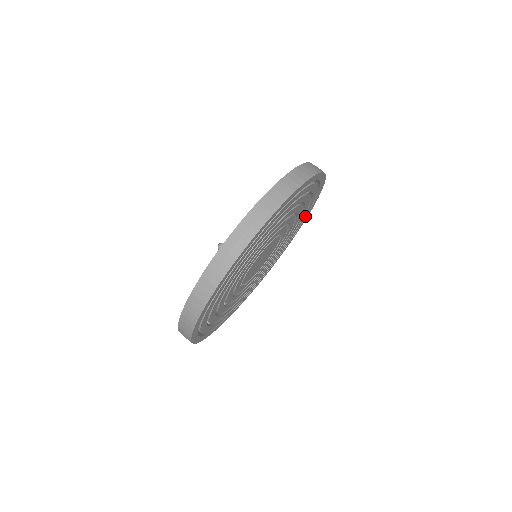
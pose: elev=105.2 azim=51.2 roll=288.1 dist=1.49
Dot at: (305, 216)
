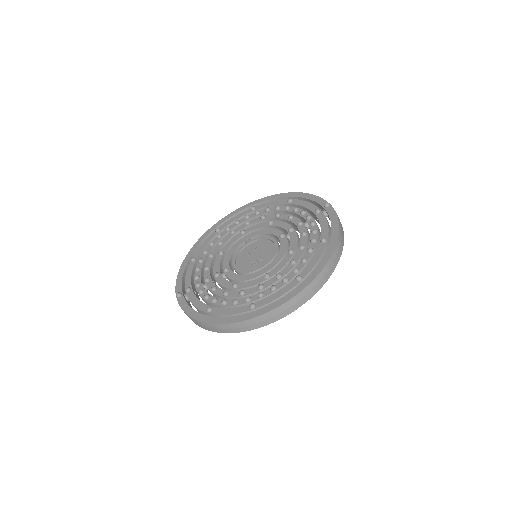
Dot at: occluded
